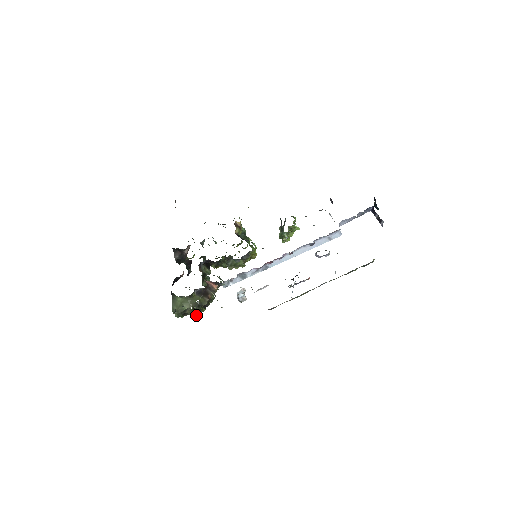
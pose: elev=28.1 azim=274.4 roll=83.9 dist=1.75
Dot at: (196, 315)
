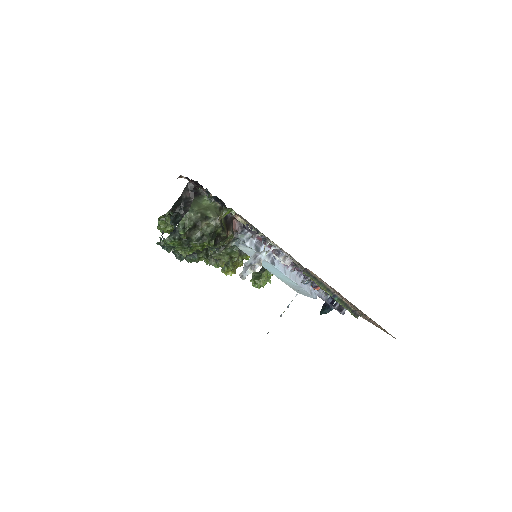
Dot at: (198, 245)
